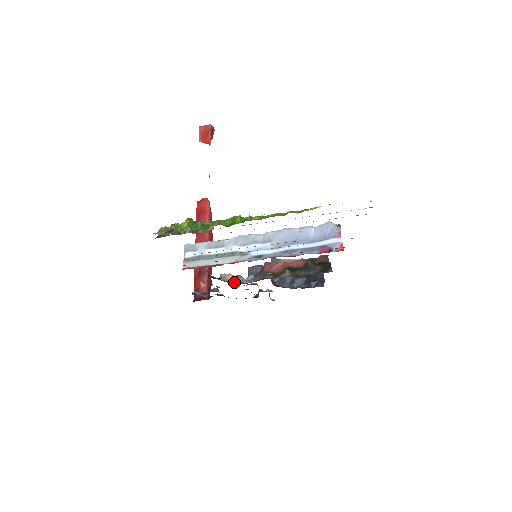
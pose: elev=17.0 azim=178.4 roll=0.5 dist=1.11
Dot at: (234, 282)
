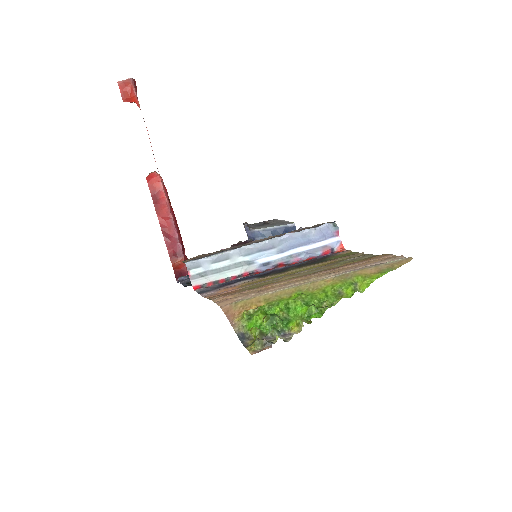
Dot at: occluded
